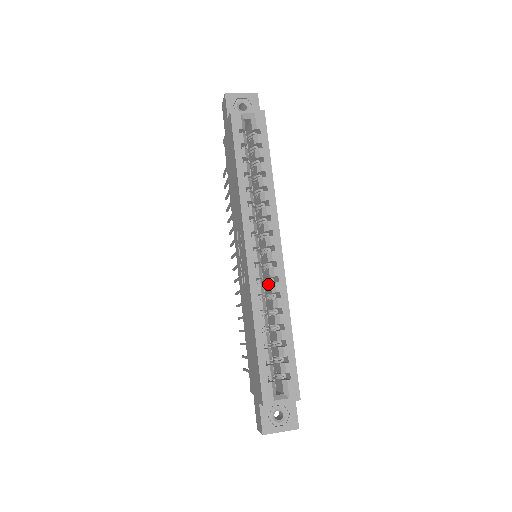
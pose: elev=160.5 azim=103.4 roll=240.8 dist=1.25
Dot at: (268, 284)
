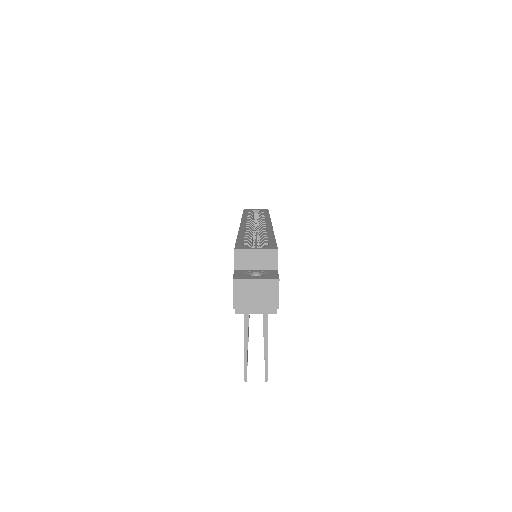
Dot at: occluded
